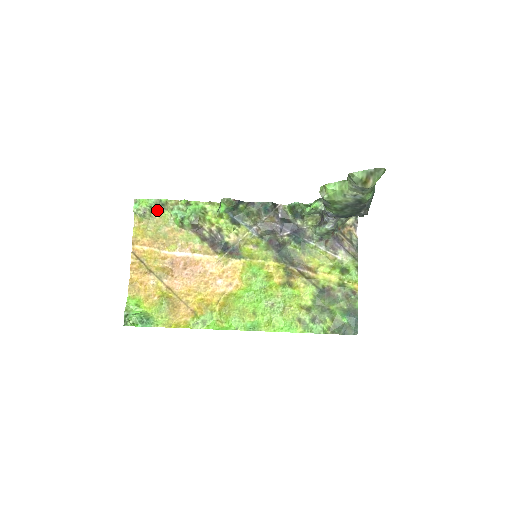
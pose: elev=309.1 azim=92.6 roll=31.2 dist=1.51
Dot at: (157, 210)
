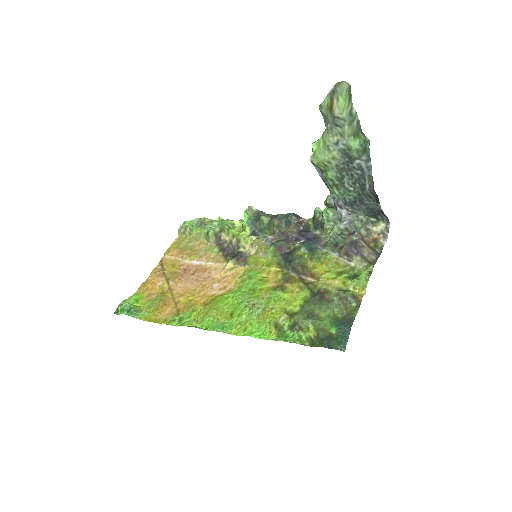
Dot at: (197, 229)
